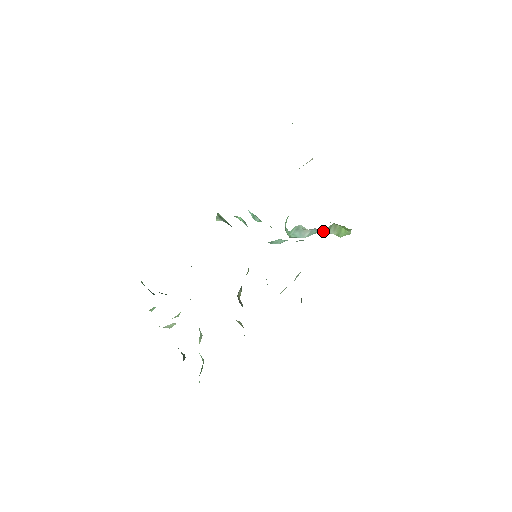
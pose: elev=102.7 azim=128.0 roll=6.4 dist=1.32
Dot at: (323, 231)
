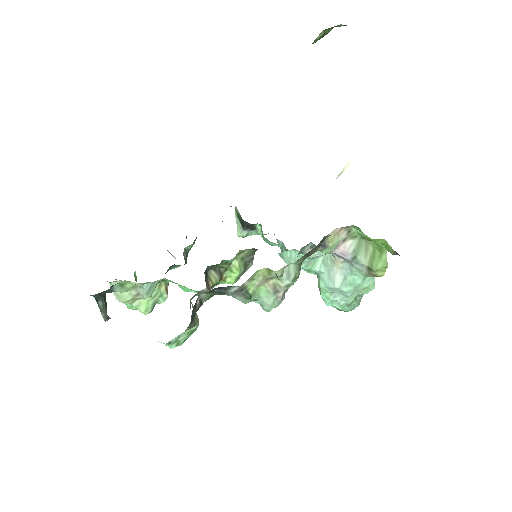
Dot at: (348, 246)
